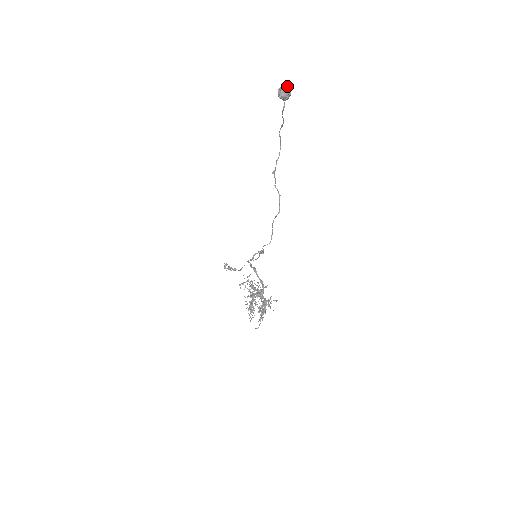
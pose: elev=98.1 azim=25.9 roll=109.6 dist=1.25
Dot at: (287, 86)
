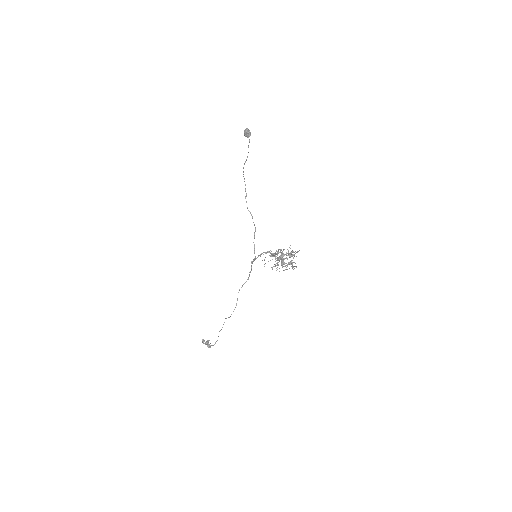
Dot at: (248, 129)
